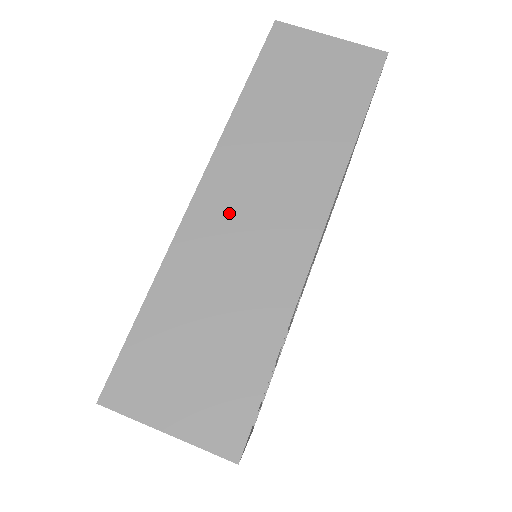
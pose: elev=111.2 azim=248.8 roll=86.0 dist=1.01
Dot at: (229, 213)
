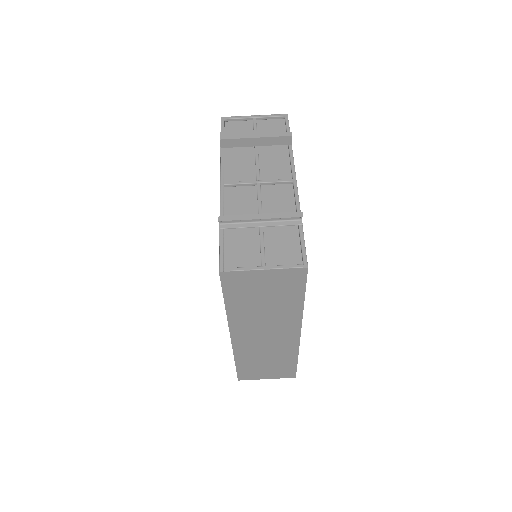
Dot at: (252, 341)
